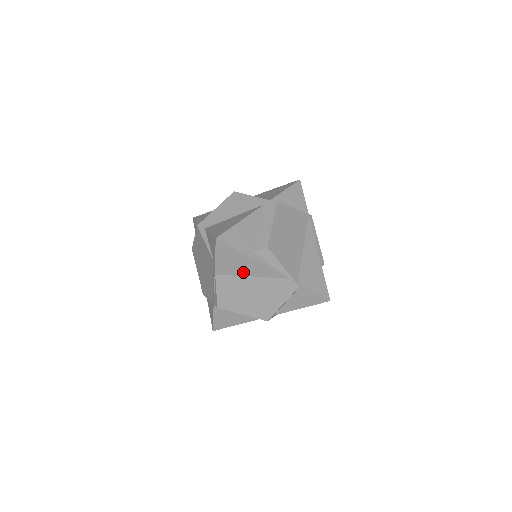
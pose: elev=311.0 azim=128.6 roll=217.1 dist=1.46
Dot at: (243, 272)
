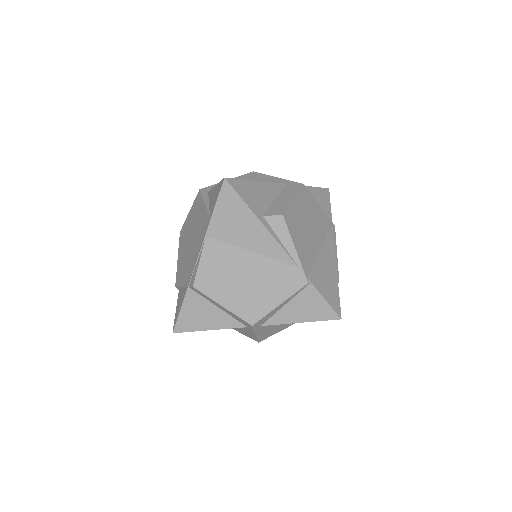
Dot at: (242, 242)
